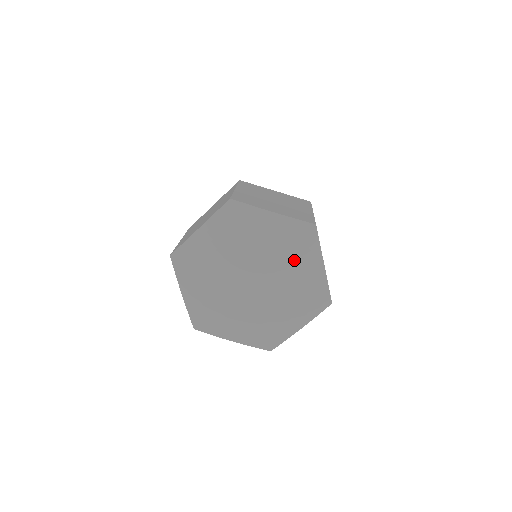
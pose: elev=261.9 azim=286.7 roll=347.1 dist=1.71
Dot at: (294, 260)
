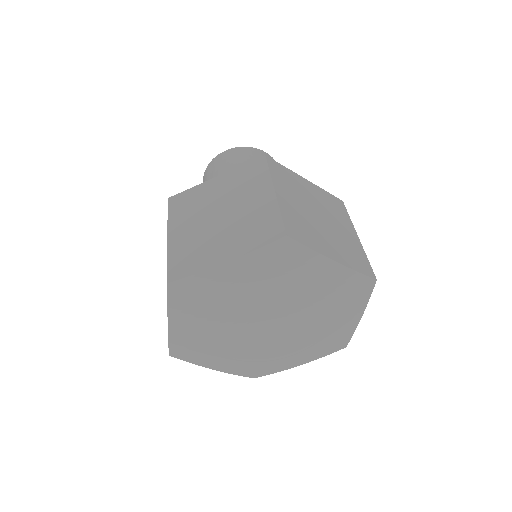
Dot at: (295, 284)
